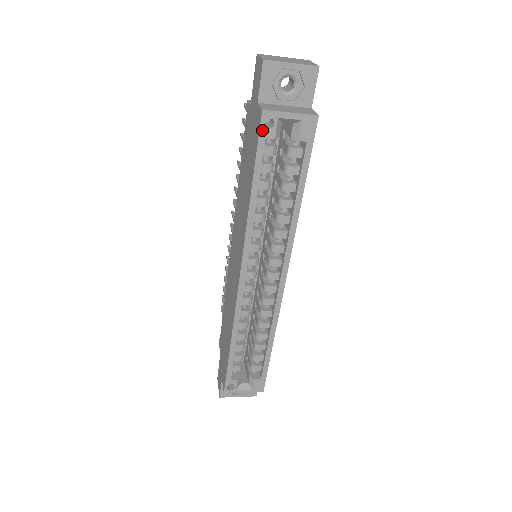
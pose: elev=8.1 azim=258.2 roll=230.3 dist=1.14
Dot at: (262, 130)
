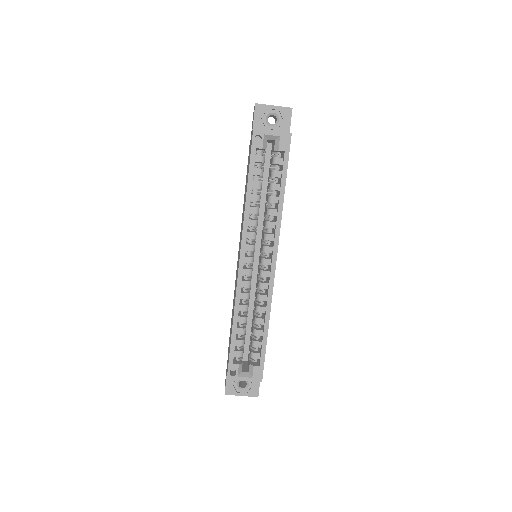
Dot at: (253, 142)
